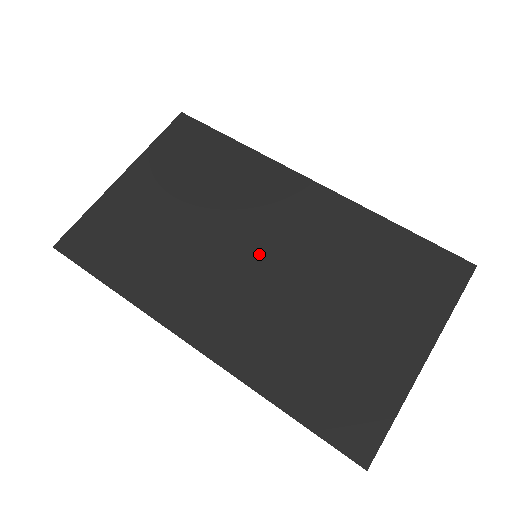
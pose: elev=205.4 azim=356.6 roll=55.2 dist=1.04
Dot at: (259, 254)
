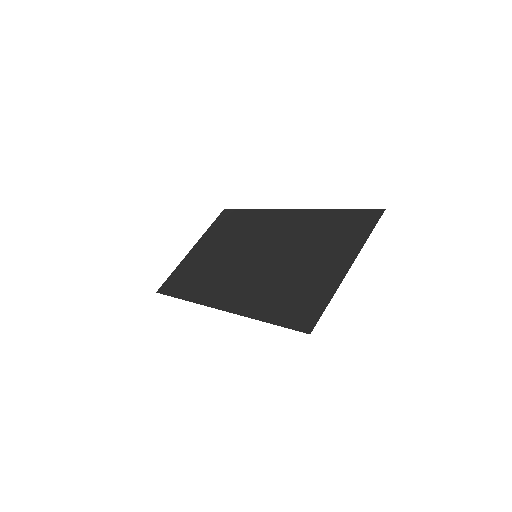
Dot at: (258, 254)
